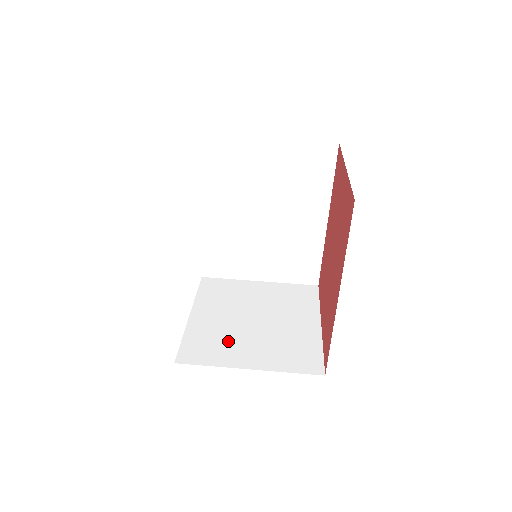
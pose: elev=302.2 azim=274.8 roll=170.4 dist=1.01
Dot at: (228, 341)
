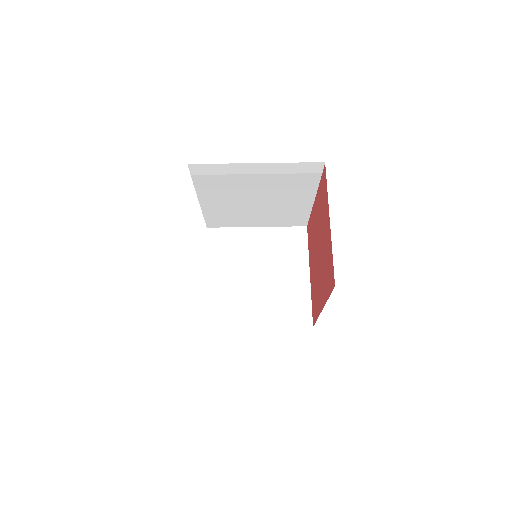
Dot at: (240, 302)
